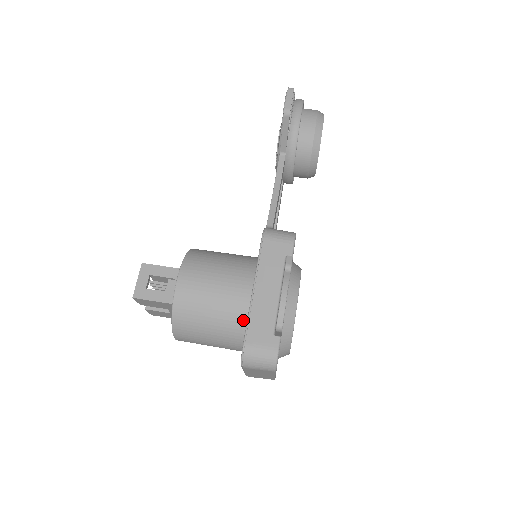
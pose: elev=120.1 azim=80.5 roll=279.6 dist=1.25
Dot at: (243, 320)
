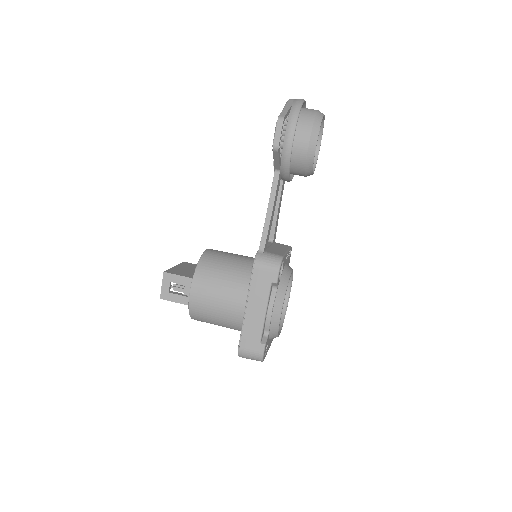
Dot at: (240, 323)
